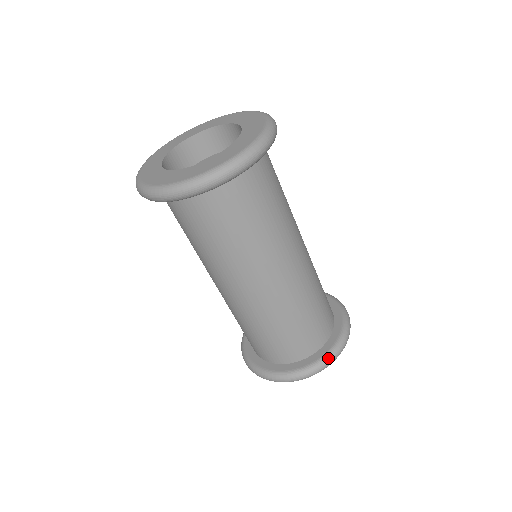
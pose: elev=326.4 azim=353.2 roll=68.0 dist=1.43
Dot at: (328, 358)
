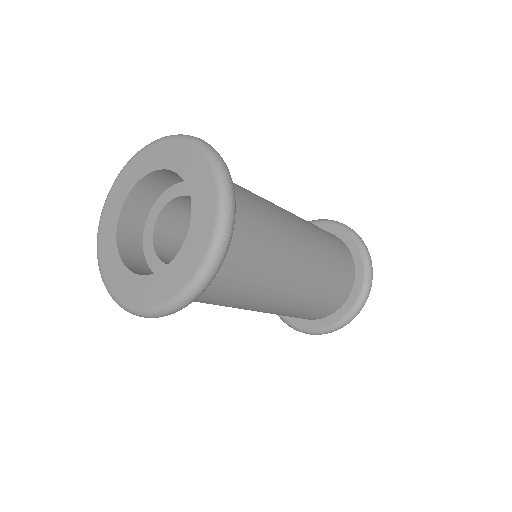
Dot at: (367, 284)
